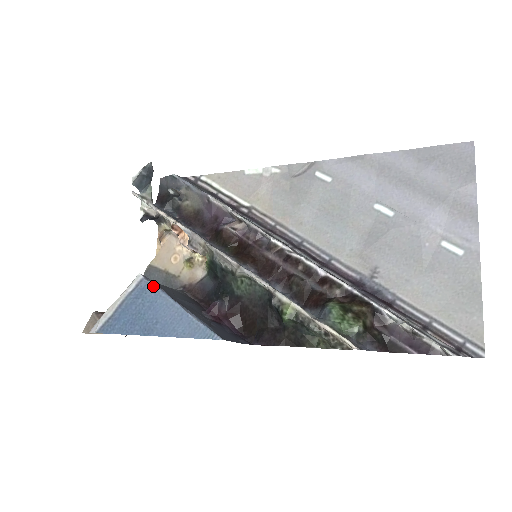
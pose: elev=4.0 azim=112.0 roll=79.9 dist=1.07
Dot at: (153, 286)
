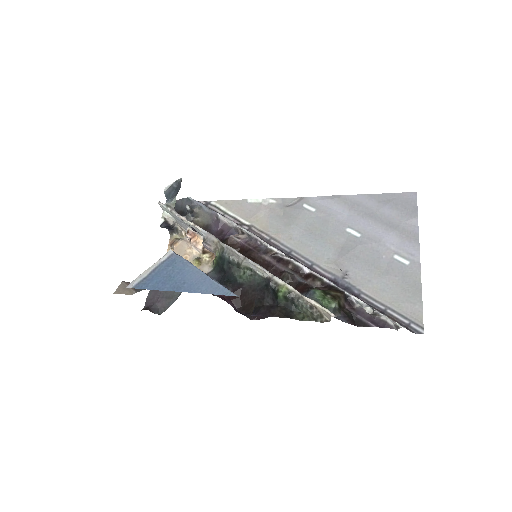
Dot at: (182, 259)
